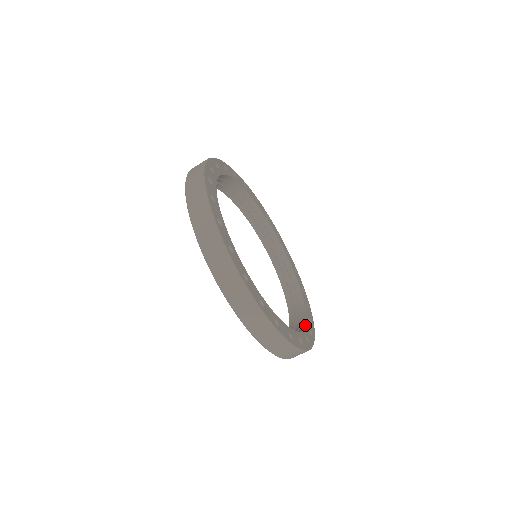
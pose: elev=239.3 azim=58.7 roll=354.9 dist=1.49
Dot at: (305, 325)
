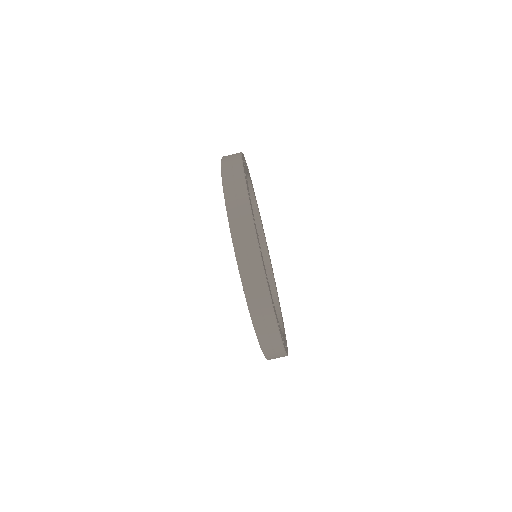
Dot at: (282, 321)
